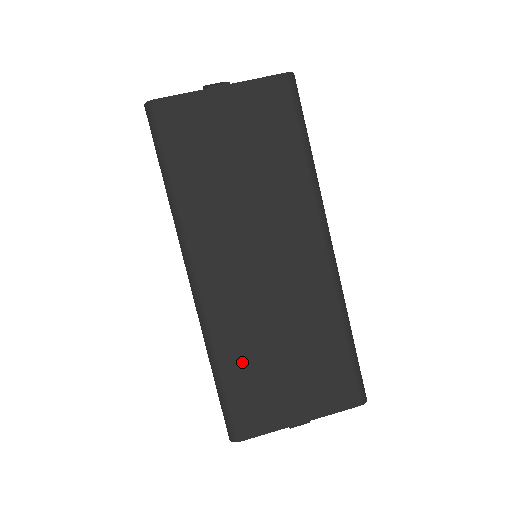
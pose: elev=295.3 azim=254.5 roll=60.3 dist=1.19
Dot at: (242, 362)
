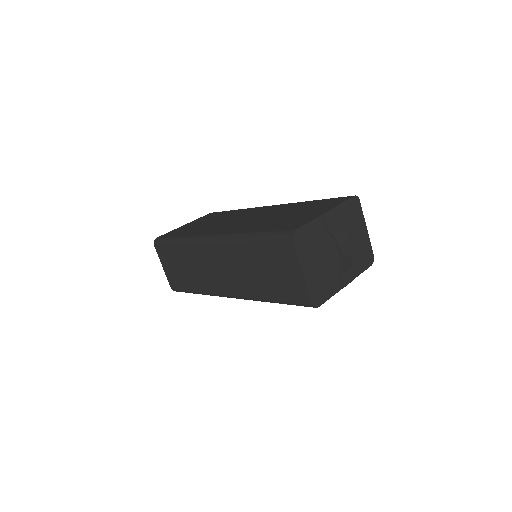
Dot at: (264, 227)
